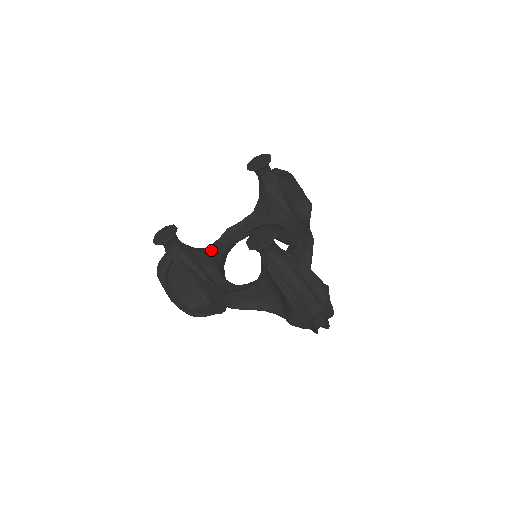
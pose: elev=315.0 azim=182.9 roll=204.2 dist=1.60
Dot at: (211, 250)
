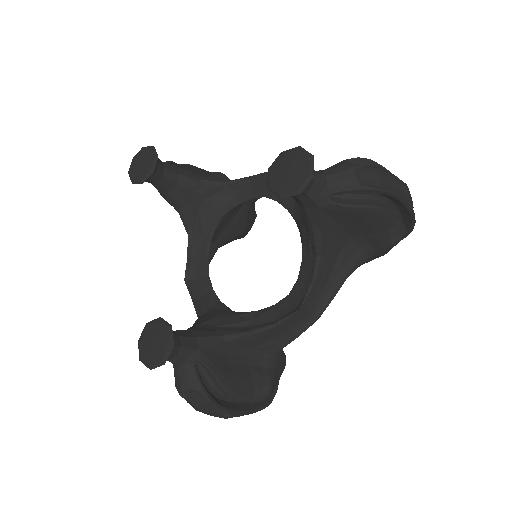
Dot at: (204, 313)
